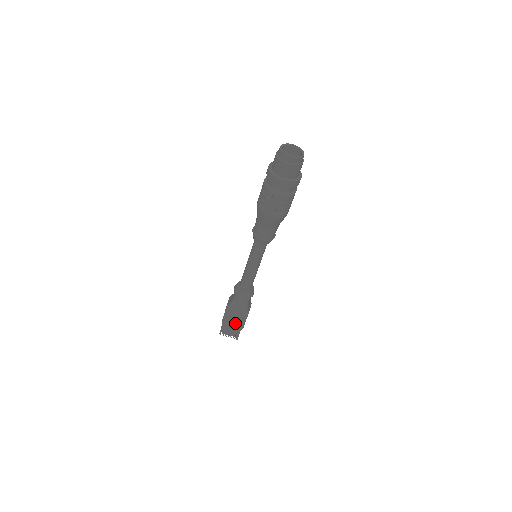
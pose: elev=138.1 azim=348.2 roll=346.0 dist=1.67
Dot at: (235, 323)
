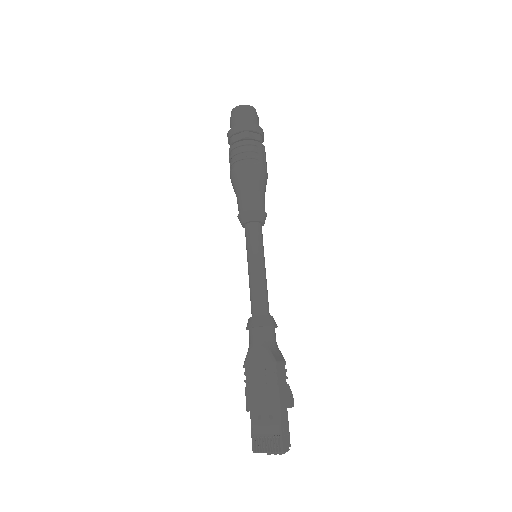
Dot at: (264, 397)
